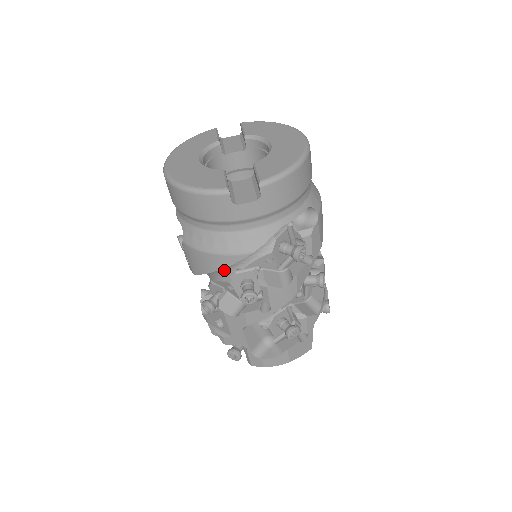
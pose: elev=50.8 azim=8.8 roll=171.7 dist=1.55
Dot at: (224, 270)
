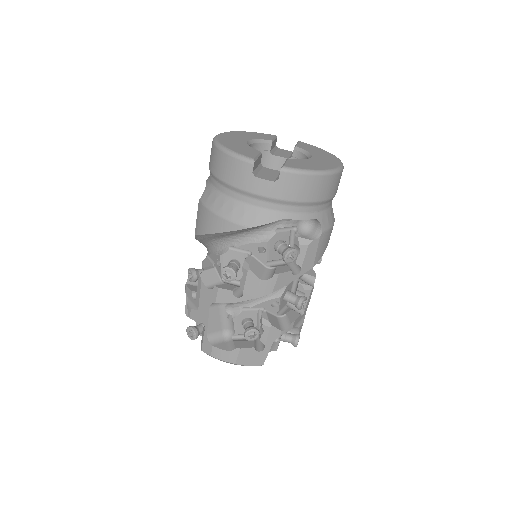
Dot at: (221, 242)
